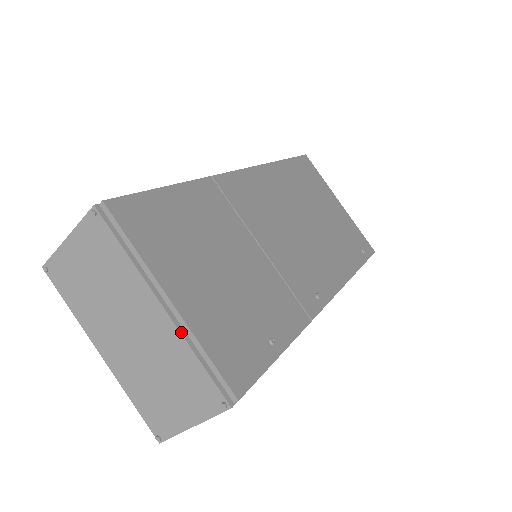
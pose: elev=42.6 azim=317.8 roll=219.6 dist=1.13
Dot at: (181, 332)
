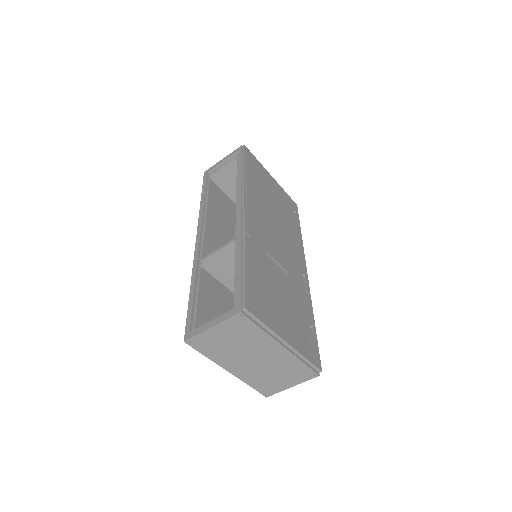
Dot at: (294, 354)
